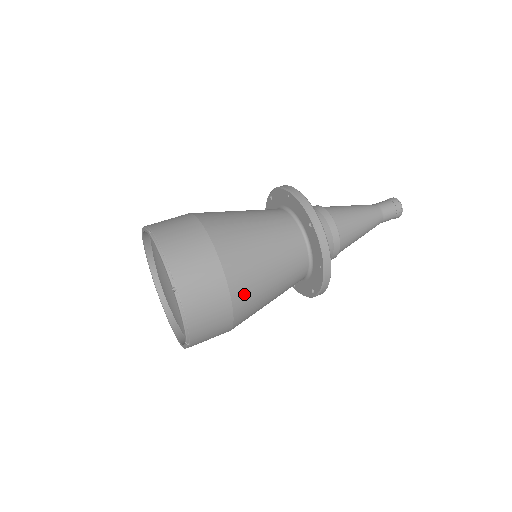
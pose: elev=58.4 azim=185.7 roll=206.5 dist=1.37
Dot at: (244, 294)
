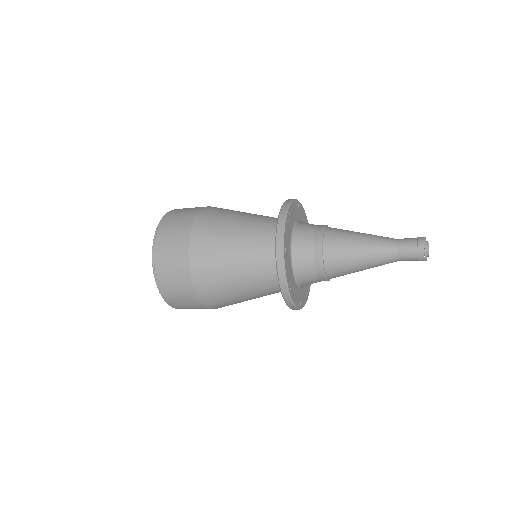
Dot at: (208, 289)
